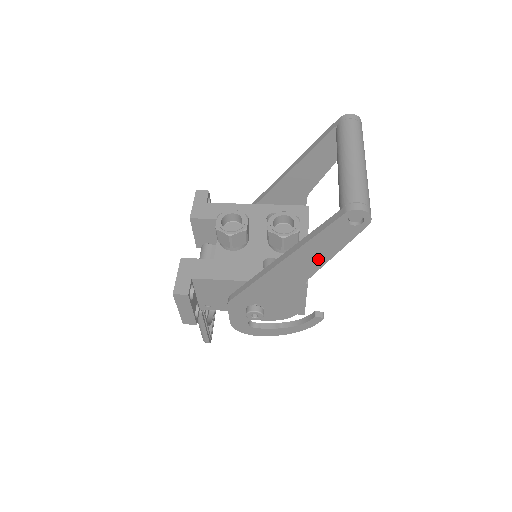
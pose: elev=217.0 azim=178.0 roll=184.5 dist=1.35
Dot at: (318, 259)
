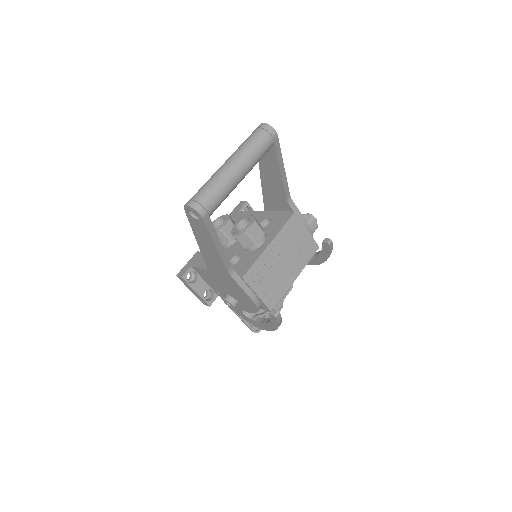
Dot at: (214, 251)
